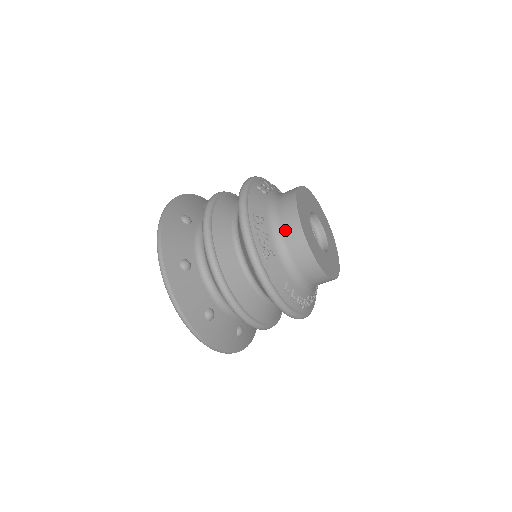
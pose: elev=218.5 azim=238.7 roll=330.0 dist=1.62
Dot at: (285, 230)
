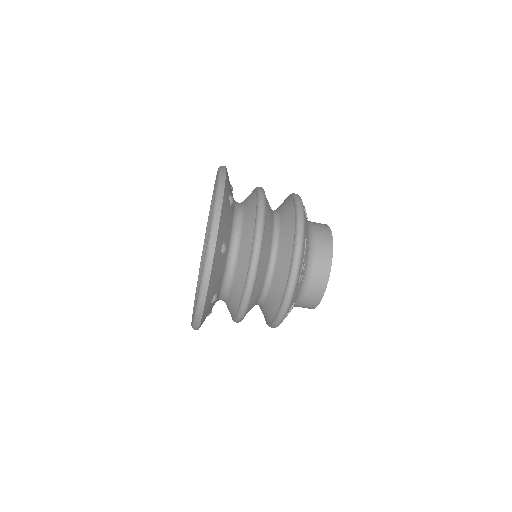
Dot at: (317, 264)
